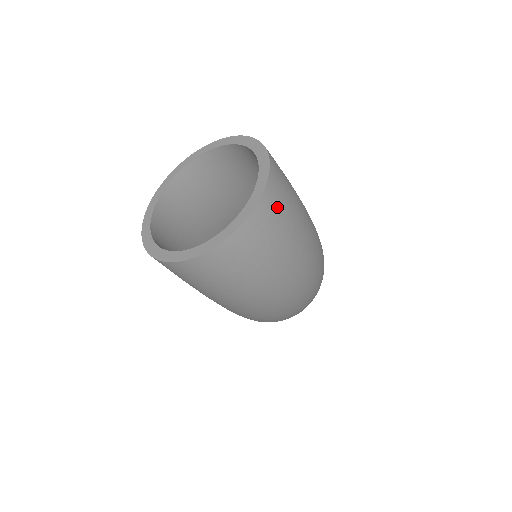
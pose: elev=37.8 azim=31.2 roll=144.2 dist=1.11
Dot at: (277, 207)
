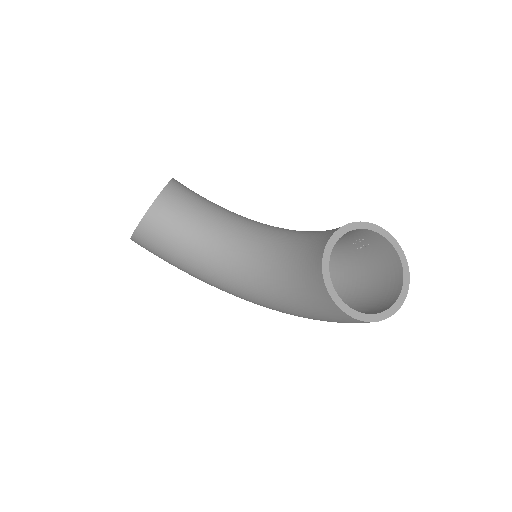
Dot at: occluded
